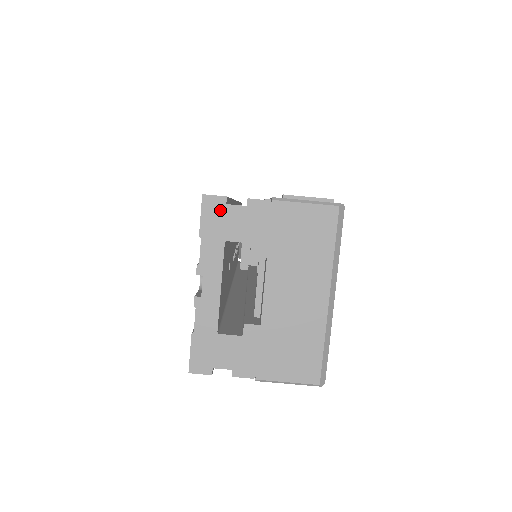
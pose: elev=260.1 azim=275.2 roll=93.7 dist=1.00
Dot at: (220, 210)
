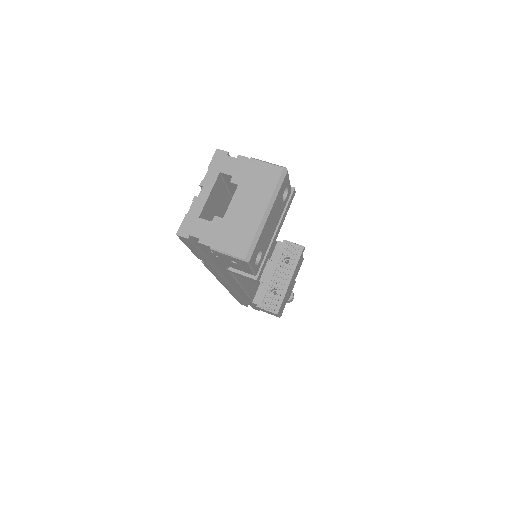
Dot at: (223, 157)
